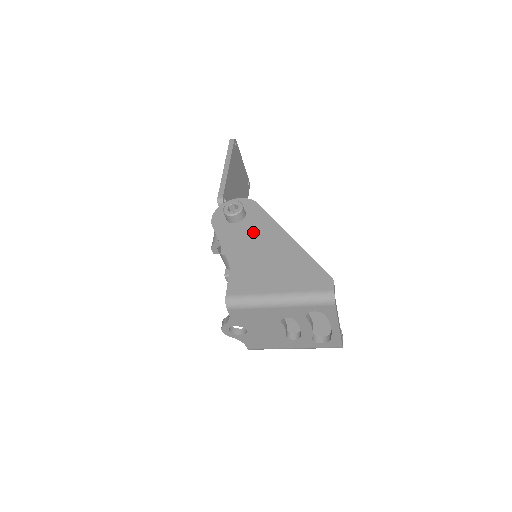
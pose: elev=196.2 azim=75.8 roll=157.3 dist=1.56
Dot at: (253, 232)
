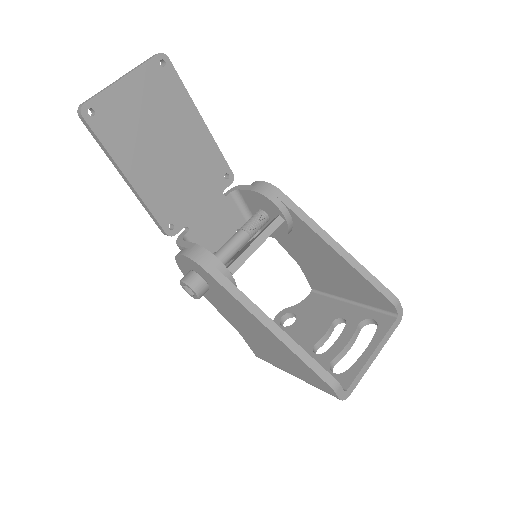
Dot at: (230, 307)
